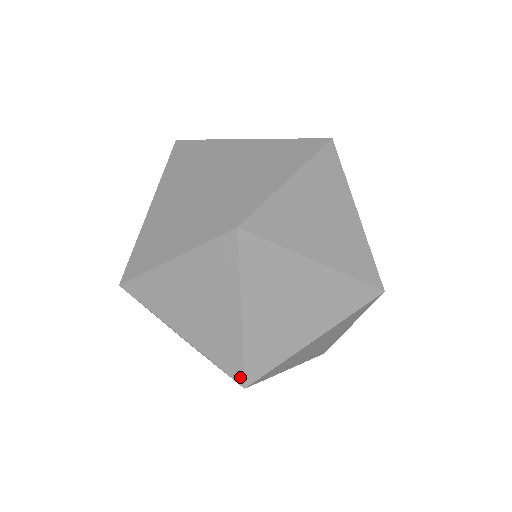
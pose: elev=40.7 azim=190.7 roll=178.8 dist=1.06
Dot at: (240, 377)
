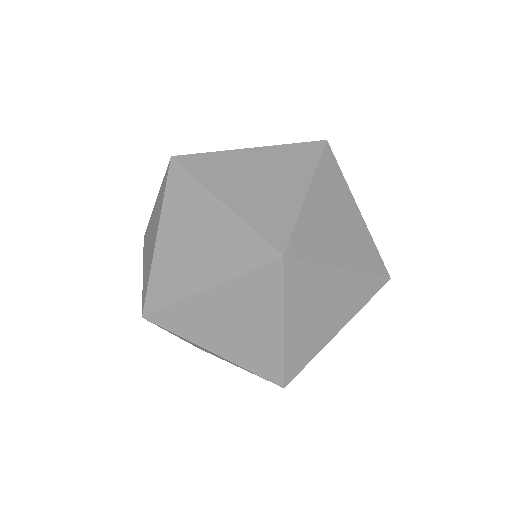
Dot at: (270, 251)
